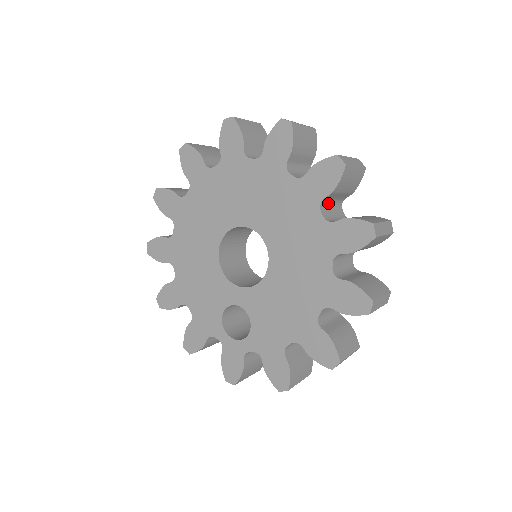
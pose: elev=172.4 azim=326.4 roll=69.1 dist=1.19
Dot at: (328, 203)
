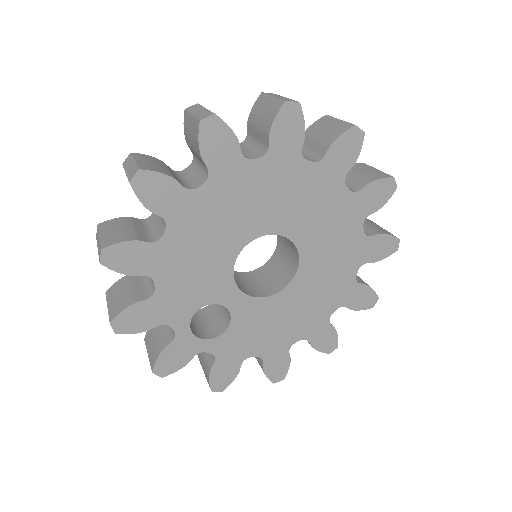
Dot at: occluded
